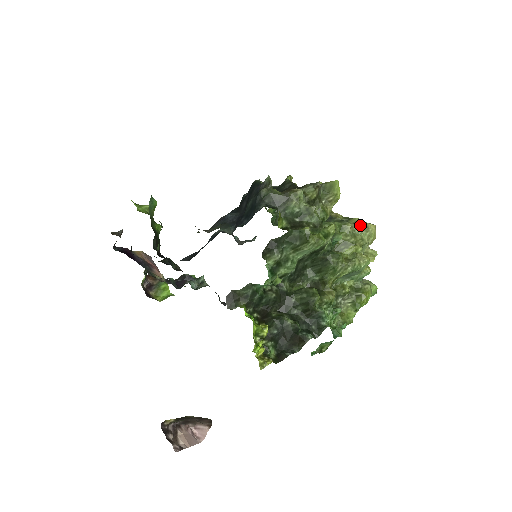
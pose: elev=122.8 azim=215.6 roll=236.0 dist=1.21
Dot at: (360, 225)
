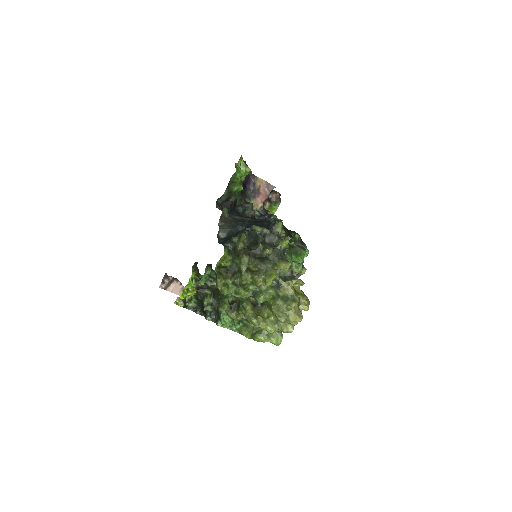
Dot at: (286, 309)
